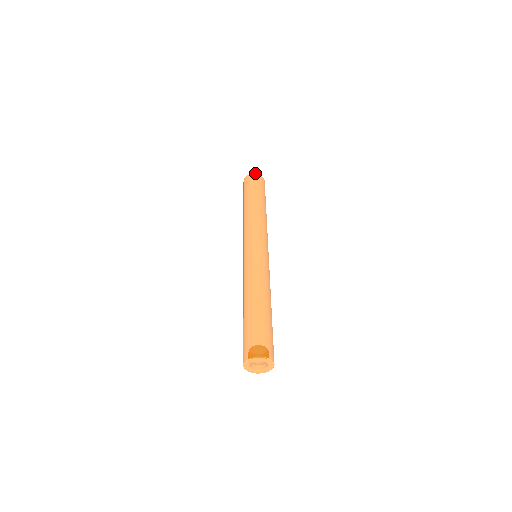
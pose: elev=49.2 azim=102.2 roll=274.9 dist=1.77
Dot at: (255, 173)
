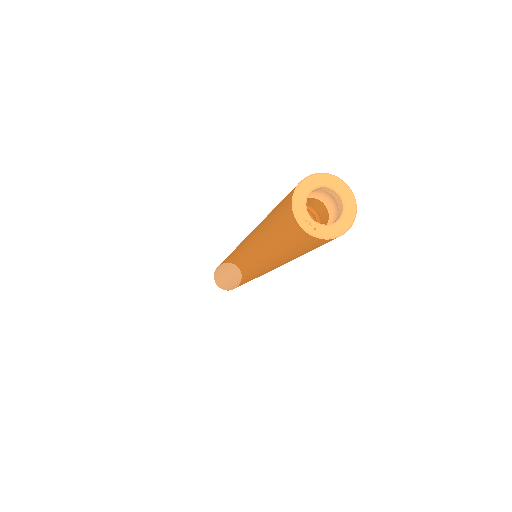
Dot at: occluded
